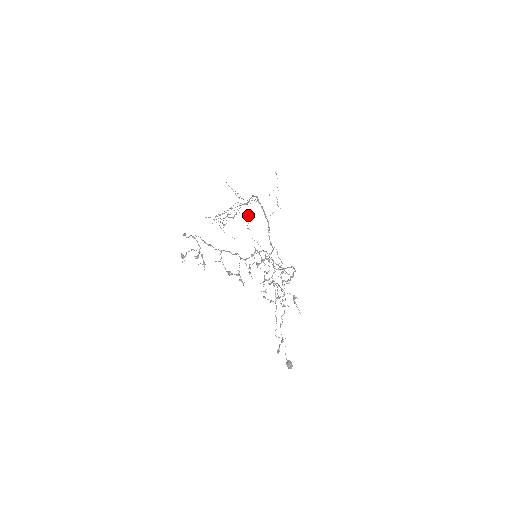
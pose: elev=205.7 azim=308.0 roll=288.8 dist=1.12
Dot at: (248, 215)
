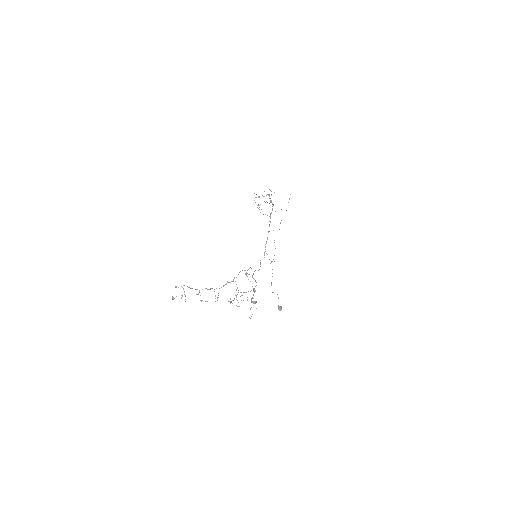
Dot at: occluded
